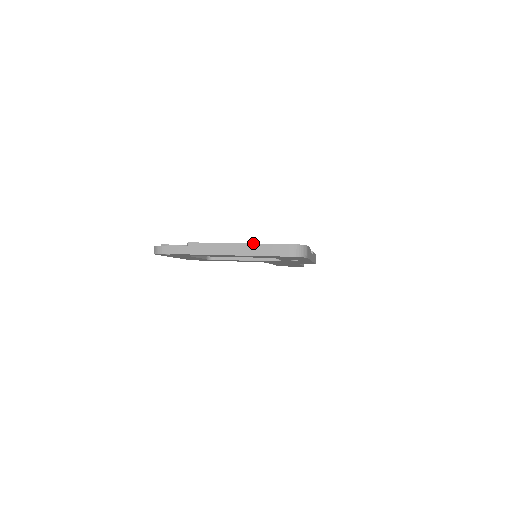
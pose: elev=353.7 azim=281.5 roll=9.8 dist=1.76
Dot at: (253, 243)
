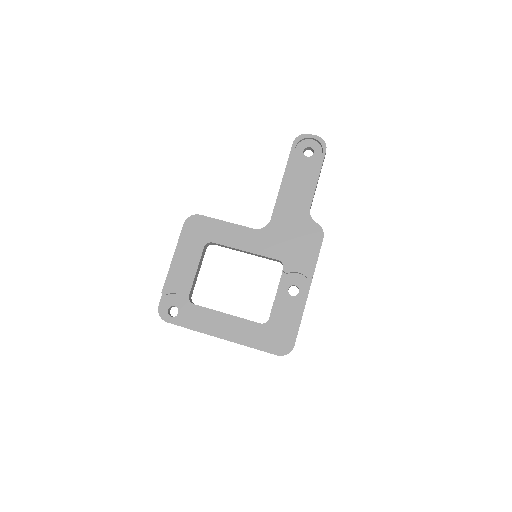
Dot at: occluded
